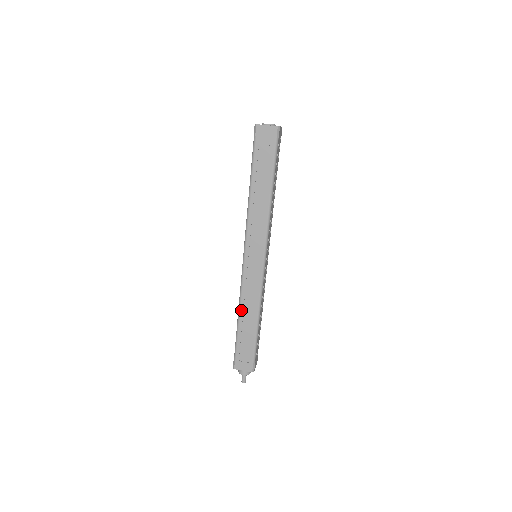
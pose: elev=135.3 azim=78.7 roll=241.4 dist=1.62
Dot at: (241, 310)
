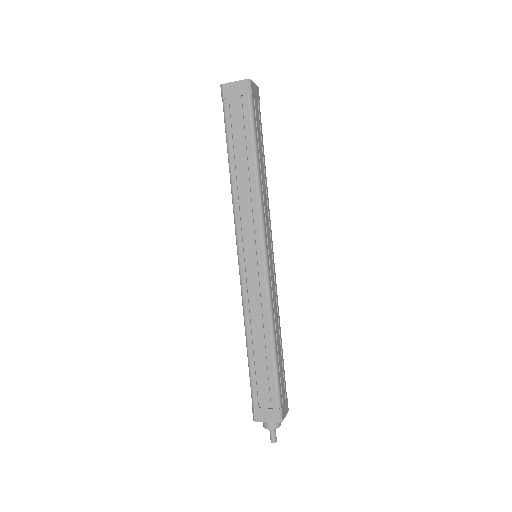
Dot at: (248, 332)
